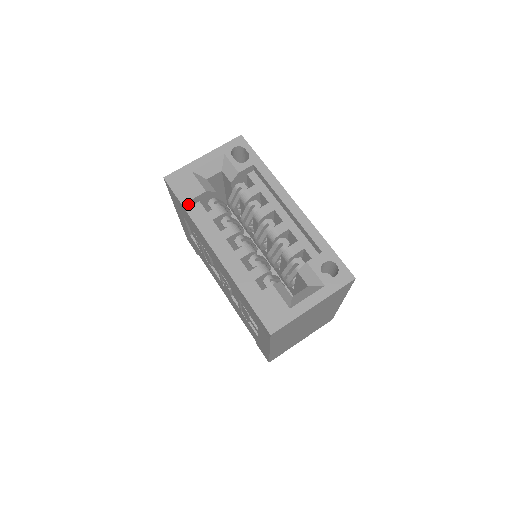
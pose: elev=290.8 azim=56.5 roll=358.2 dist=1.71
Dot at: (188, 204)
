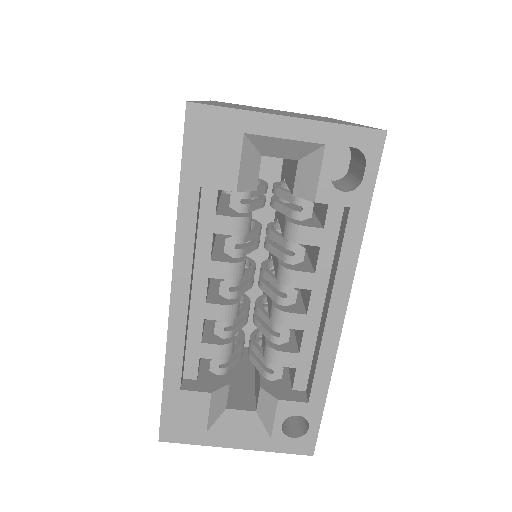
Dot at: (190, 191)
